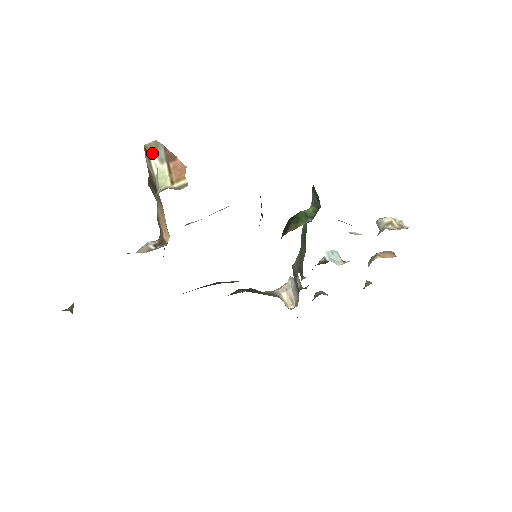
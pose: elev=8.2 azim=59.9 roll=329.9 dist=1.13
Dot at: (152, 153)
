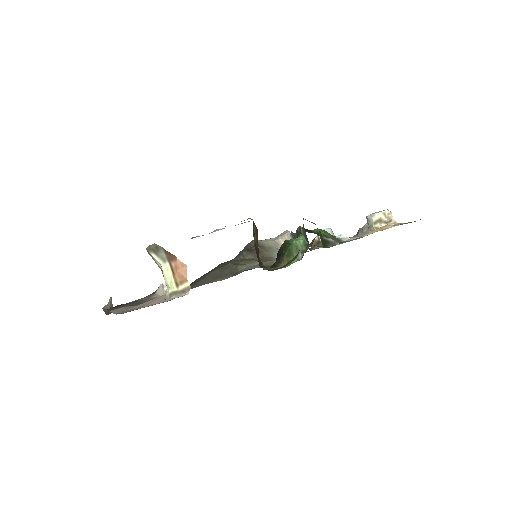
Dot at: (154, 254)
